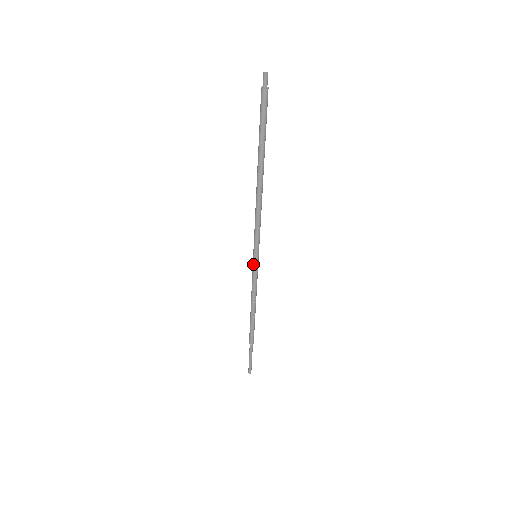
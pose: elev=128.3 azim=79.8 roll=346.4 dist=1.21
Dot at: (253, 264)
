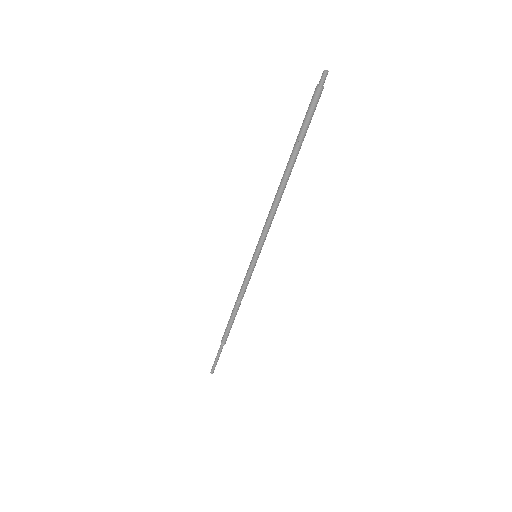
Dot at: (250, 263)
